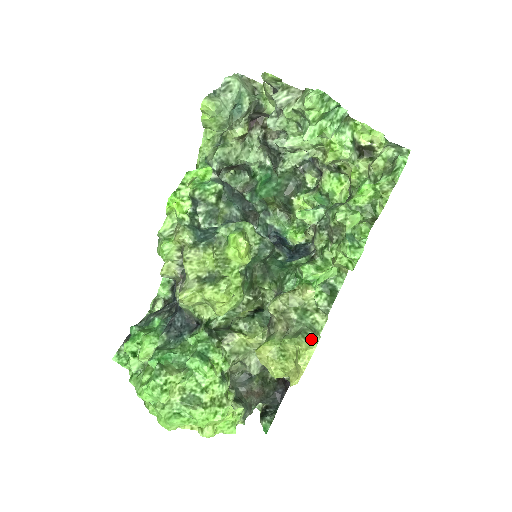
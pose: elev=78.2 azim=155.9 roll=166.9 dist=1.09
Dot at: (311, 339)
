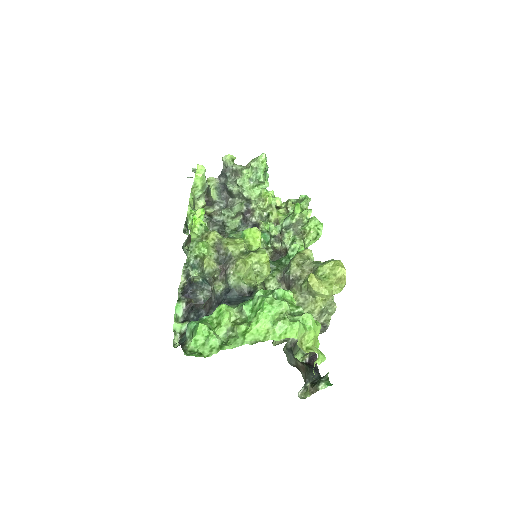
Dot at: (333, 260)
